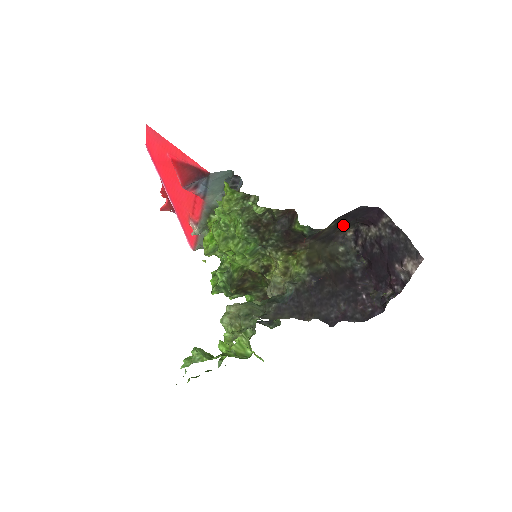
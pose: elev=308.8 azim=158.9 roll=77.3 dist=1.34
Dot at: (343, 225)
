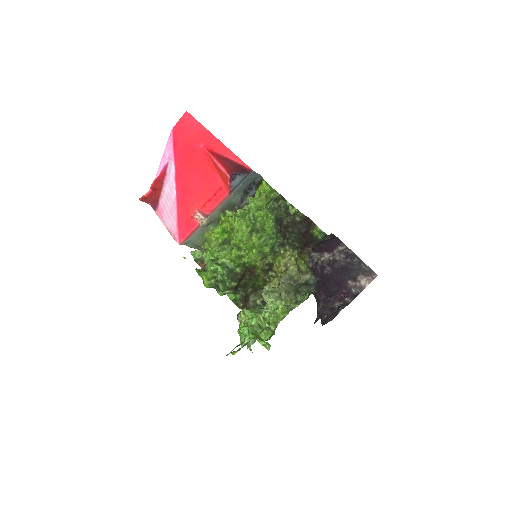
Dot at: occluded
